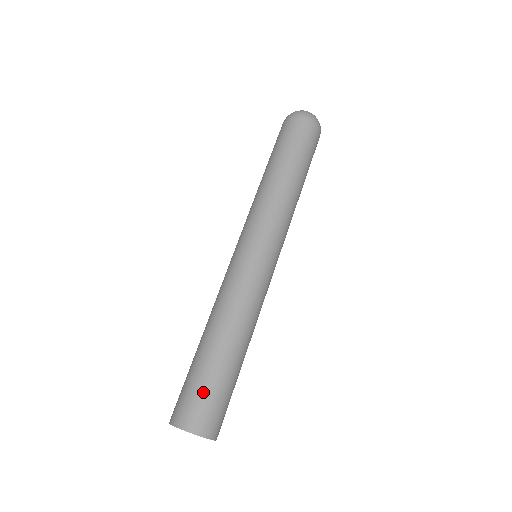
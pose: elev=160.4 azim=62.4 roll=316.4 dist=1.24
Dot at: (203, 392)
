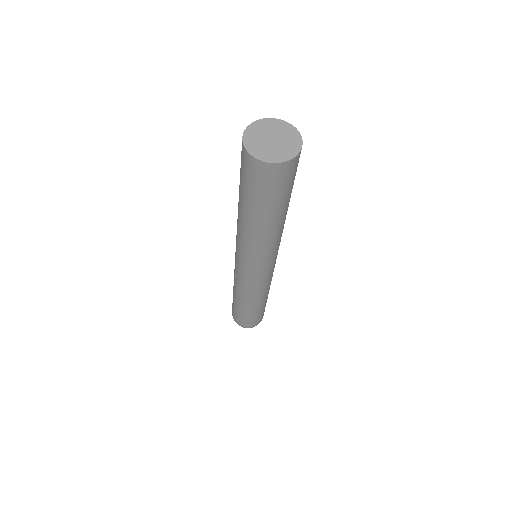
Dot at: occluded
